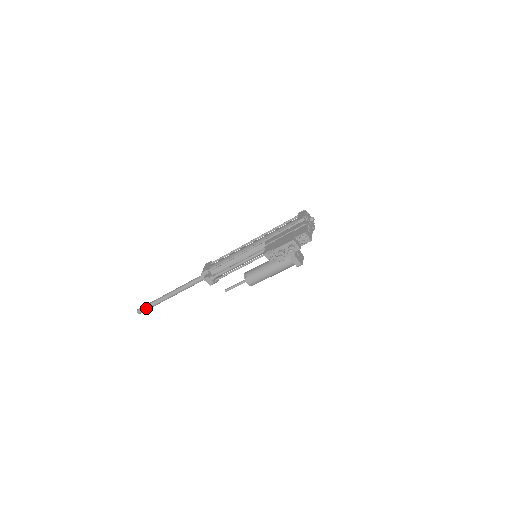
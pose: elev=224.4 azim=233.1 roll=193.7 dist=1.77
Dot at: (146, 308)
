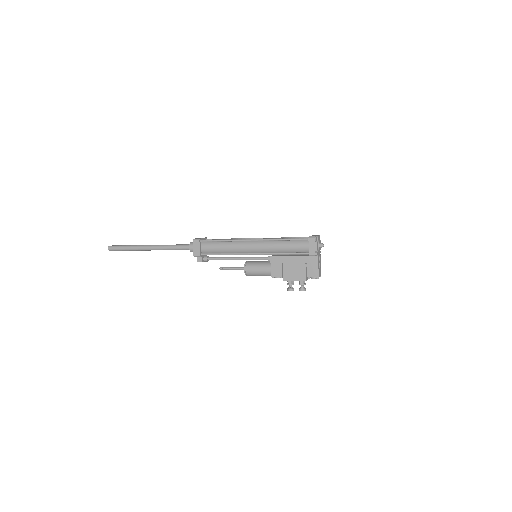
Dot at: occluded
